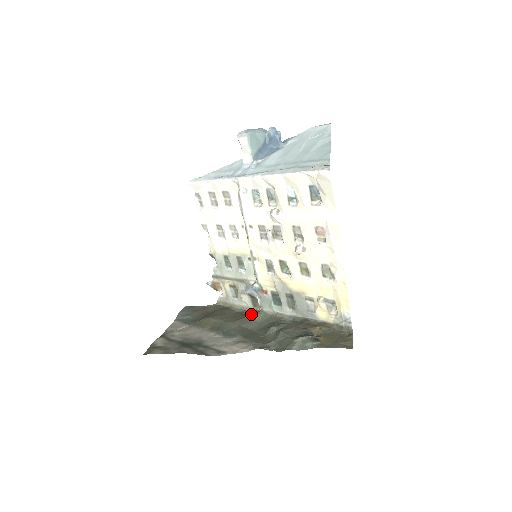
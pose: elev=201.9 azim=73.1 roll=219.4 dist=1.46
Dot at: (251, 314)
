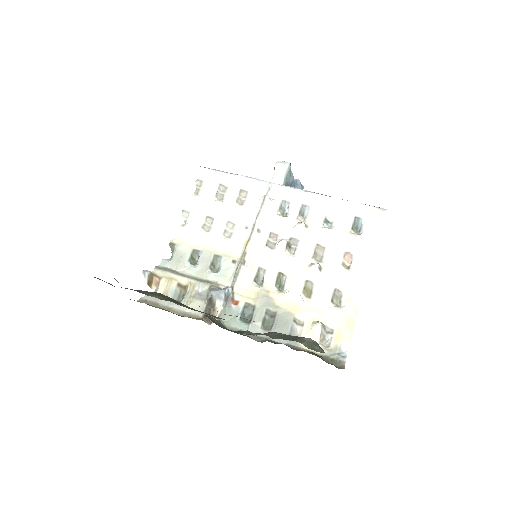
Dot at: (210, 316)
